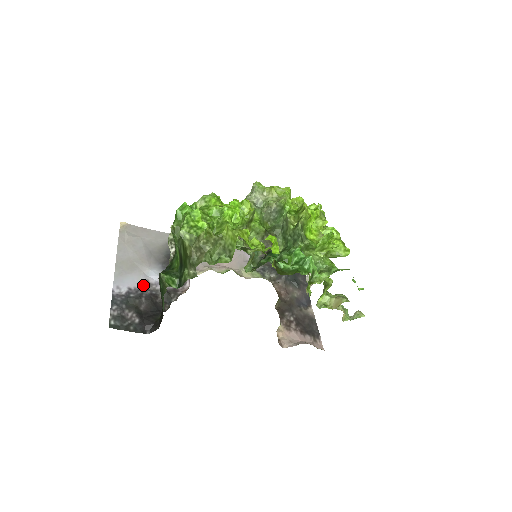
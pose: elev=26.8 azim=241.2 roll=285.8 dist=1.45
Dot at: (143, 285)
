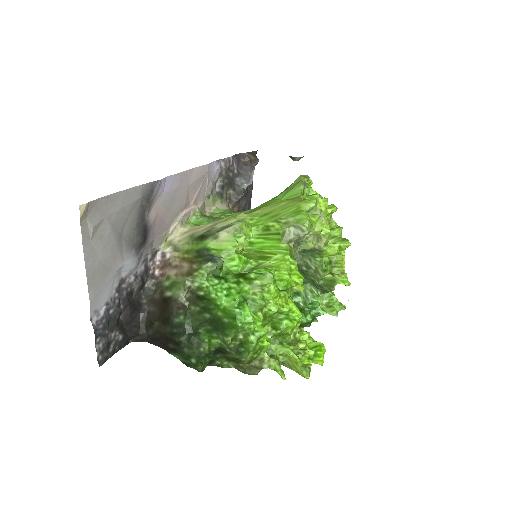
Dot at: (118, 287)
